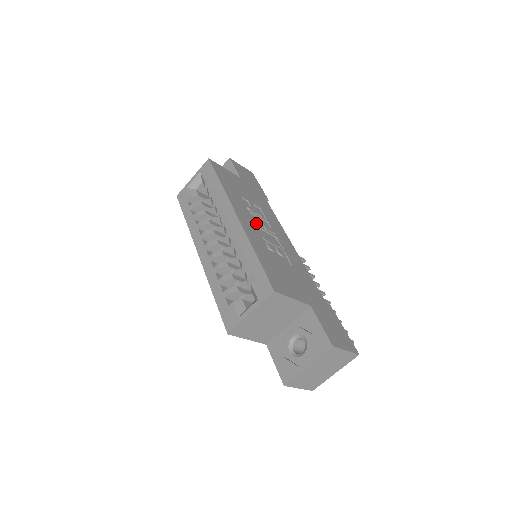
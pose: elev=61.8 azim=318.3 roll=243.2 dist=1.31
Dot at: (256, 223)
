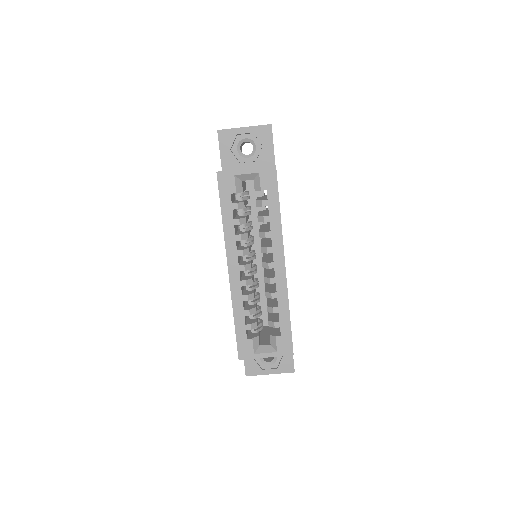
Dot at: occluded
